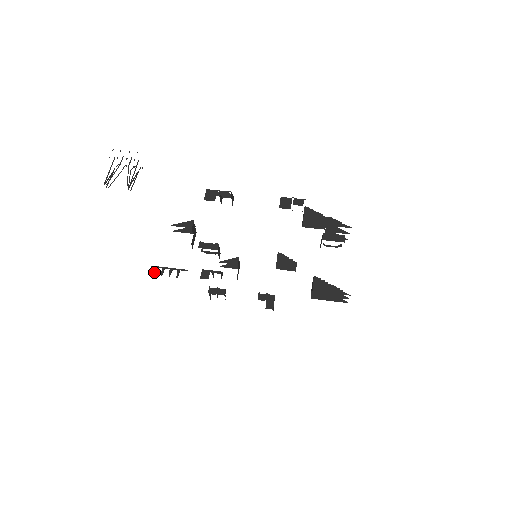
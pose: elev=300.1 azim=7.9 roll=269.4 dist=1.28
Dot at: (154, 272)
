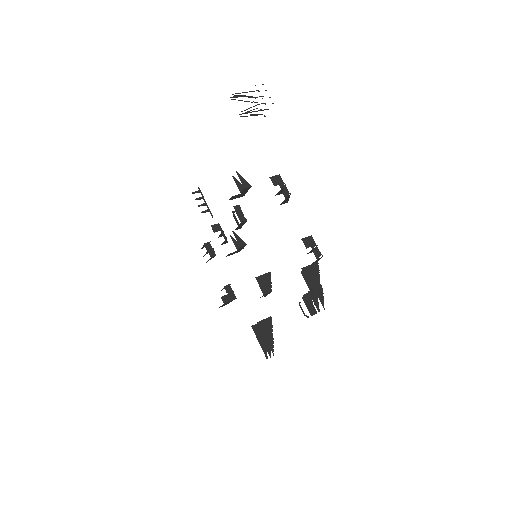
Dot at: (195, 192)
